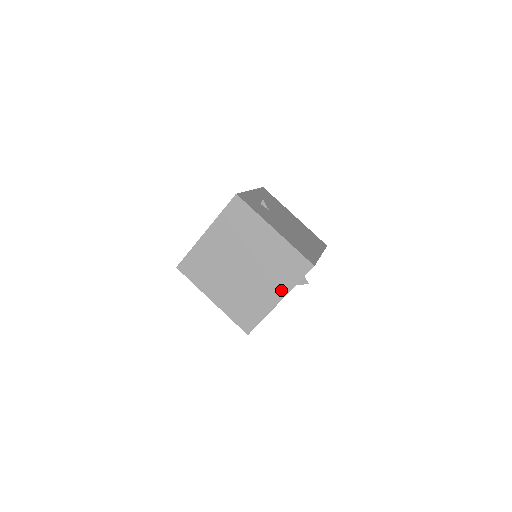
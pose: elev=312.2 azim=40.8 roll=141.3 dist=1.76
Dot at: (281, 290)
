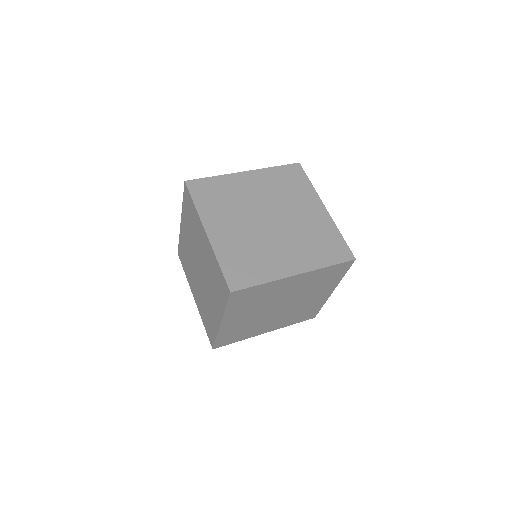
Dot at: (313, 200)
